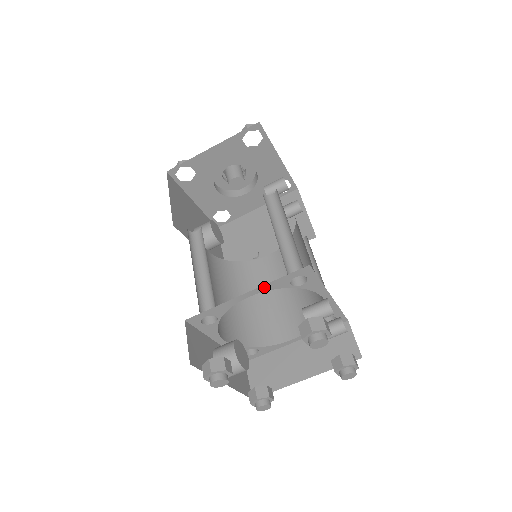
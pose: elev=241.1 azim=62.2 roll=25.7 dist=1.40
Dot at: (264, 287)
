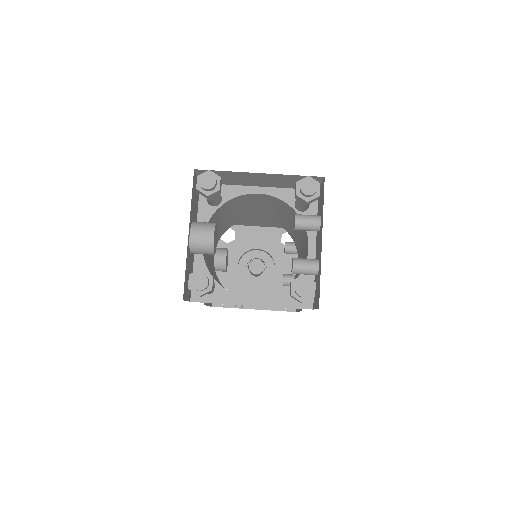
Dot at: (276, 191)
